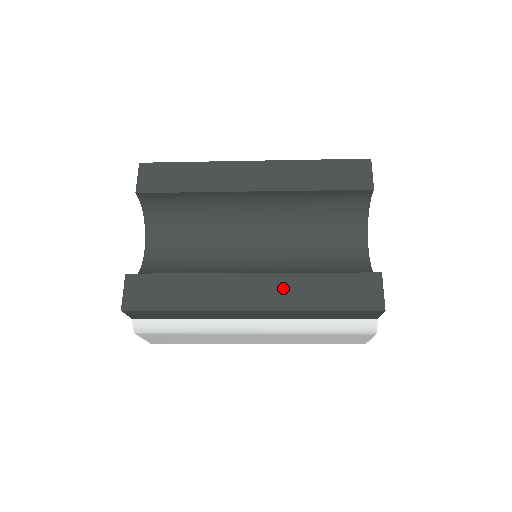
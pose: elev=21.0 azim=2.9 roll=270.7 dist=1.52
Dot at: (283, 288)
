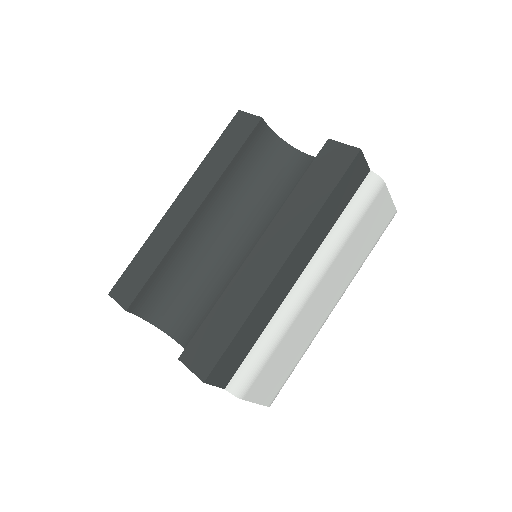
Dot at: (285, 225)
